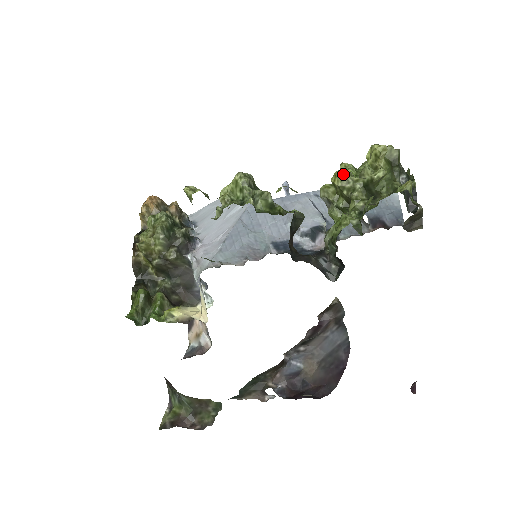
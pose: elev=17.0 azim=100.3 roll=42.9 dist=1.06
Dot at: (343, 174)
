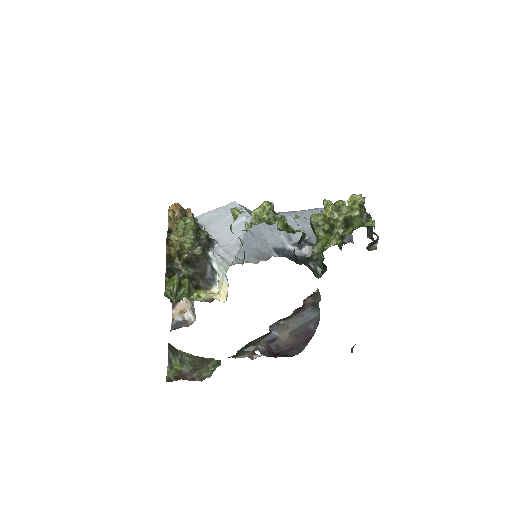
Dot at: (332, 210)
